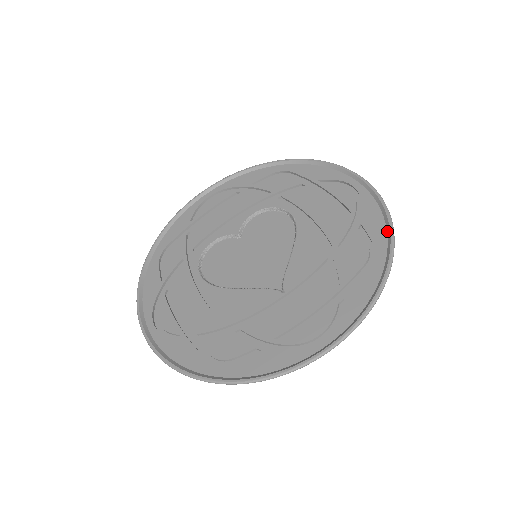
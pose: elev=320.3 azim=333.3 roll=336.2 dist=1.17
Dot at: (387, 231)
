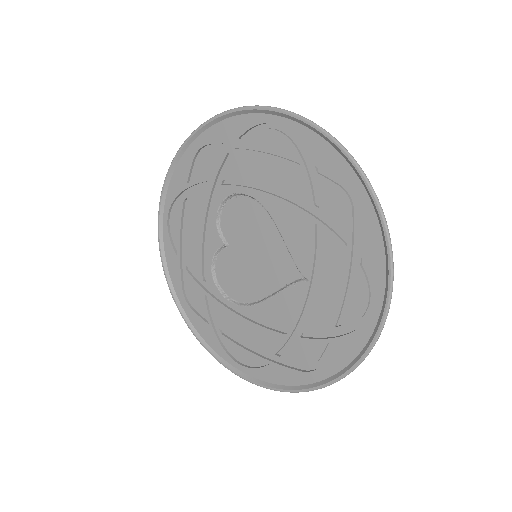
Dot at: (345, 159)
